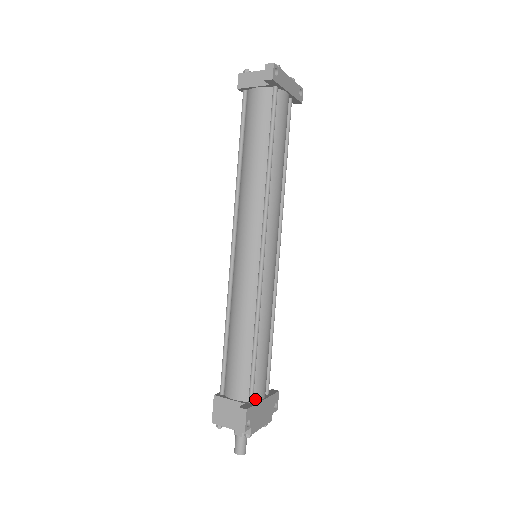
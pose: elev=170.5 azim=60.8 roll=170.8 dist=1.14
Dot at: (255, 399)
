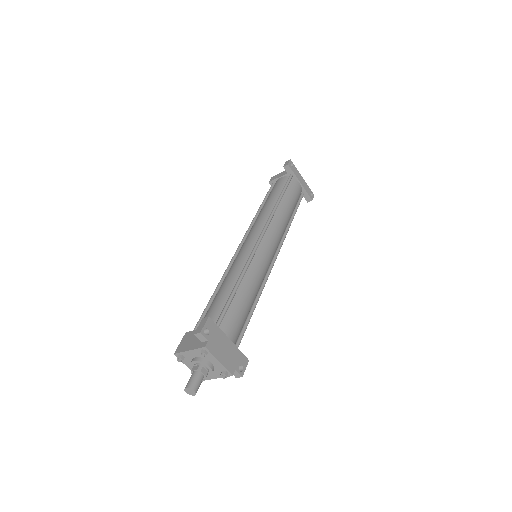
Dot at: (221, 331)
